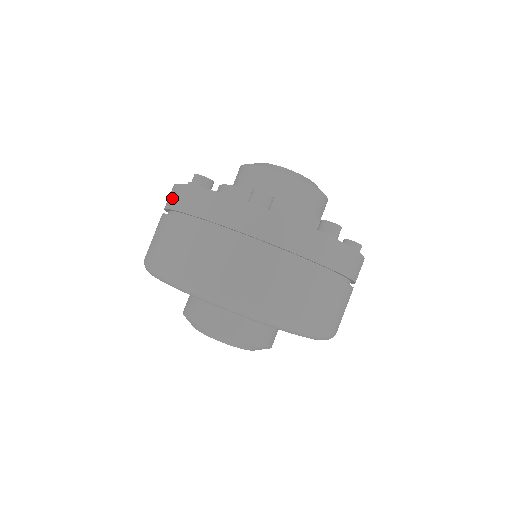
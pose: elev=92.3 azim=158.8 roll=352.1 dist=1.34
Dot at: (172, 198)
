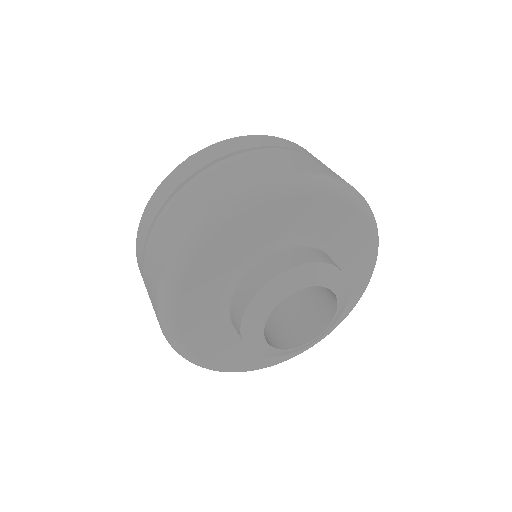
Dot at: (180, 175)
